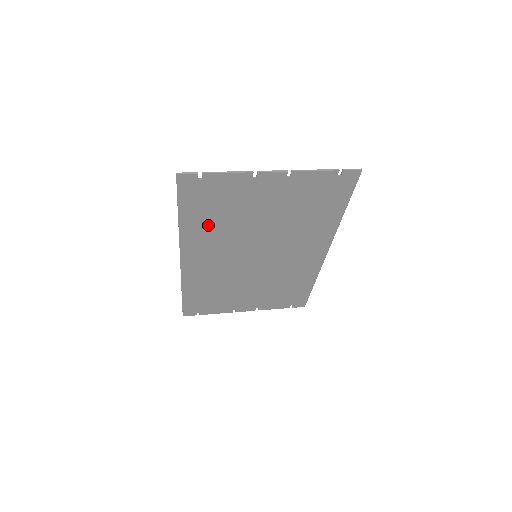
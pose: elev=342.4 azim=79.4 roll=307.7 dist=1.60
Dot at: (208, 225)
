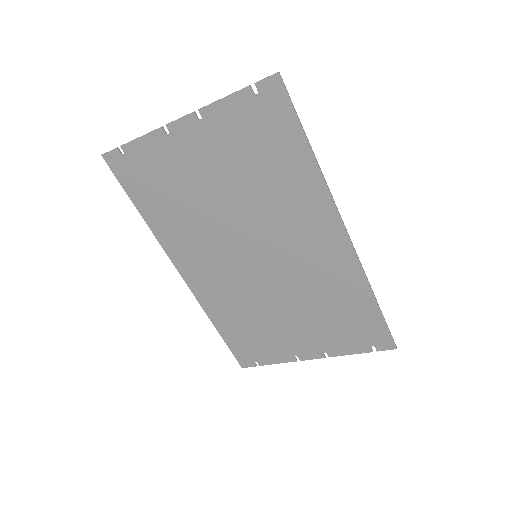
Dot at: (172, 216)
